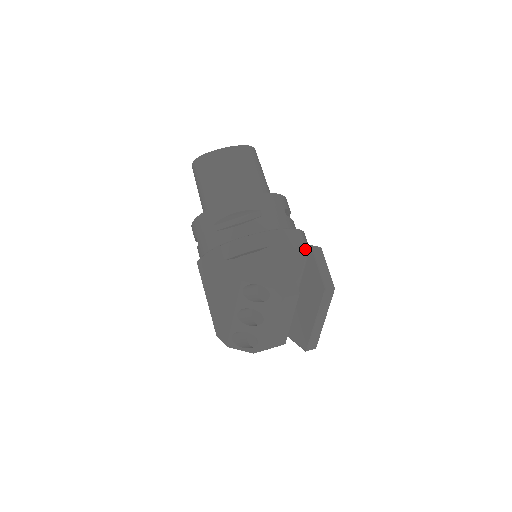
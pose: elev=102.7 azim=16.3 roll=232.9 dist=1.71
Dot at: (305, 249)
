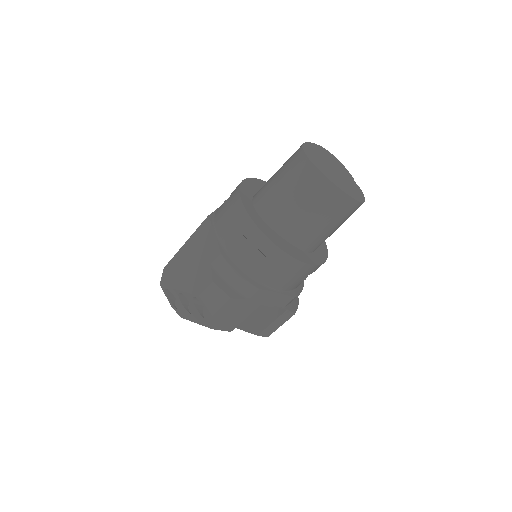
Dot at: occluded
